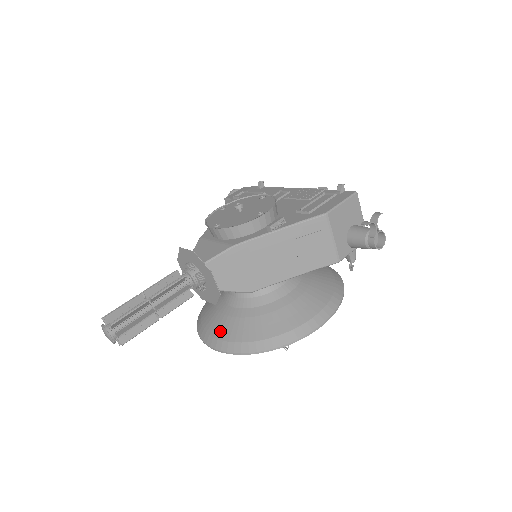
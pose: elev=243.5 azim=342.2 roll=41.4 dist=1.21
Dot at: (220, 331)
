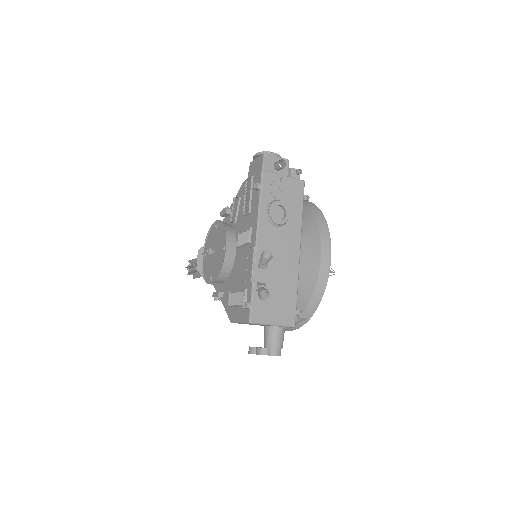
Dot at: occluded
